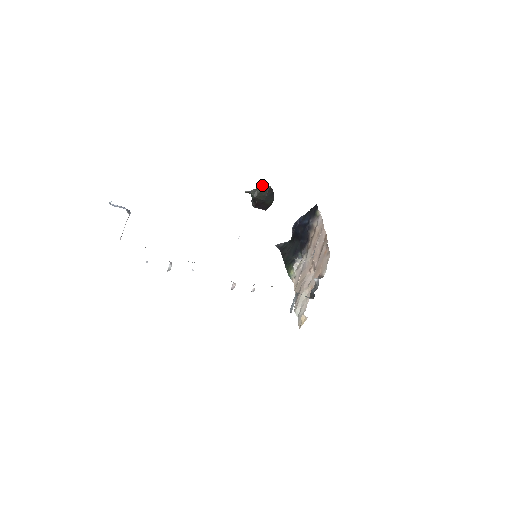
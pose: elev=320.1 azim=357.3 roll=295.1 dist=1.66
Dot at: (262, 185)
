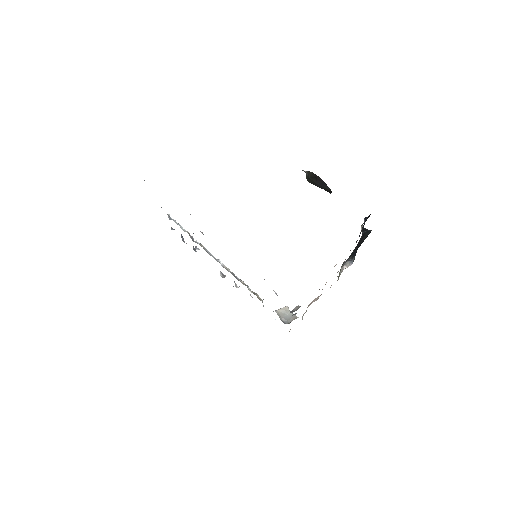
Dot at: occluded
